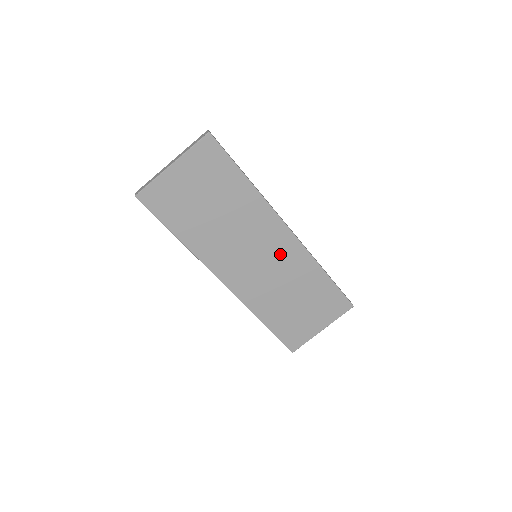
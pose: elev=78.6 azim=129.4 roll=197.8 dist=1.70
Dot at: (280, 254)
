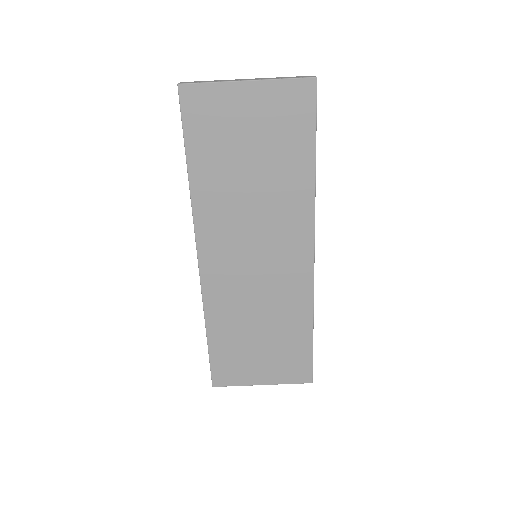
Dot at: (283, 273)
